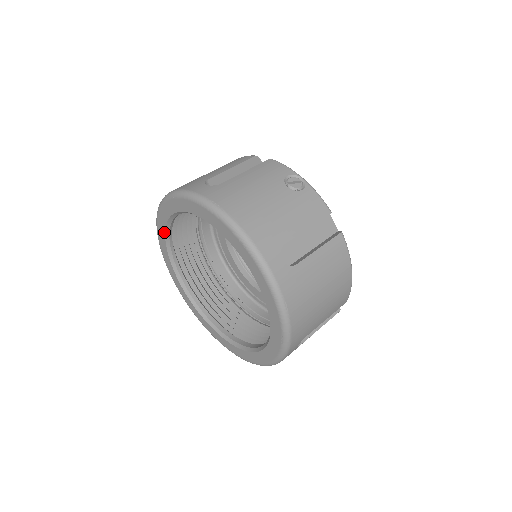
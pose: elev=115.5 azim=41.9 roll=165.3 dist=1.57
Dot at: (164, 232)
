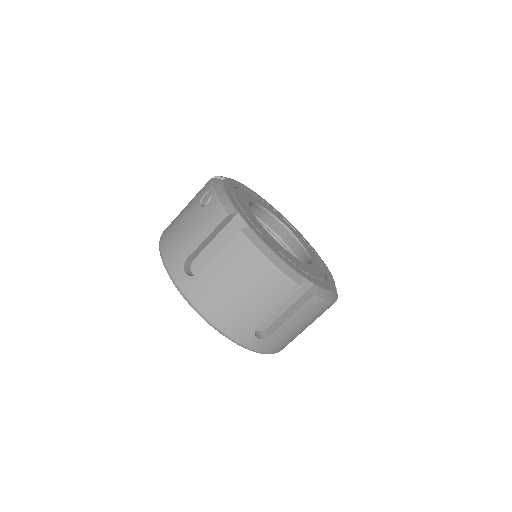
Dot at: occluded
